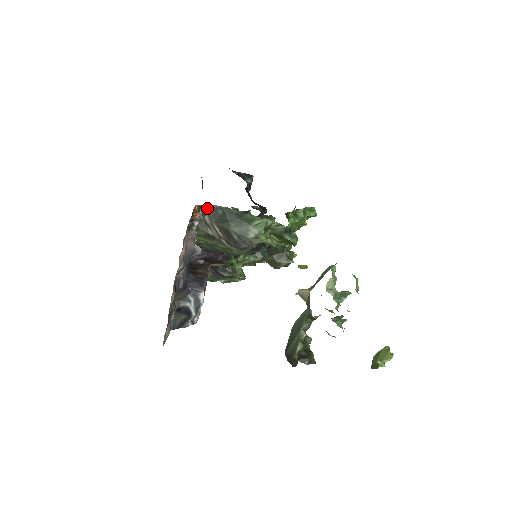
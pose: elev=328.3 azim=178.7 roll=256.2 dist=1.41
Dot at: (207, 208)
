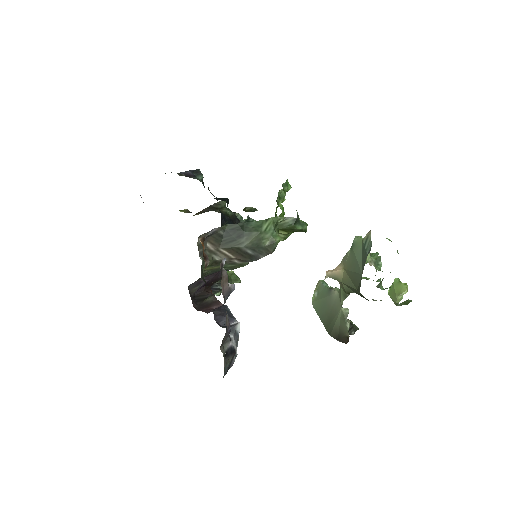
Dot at: occluded
